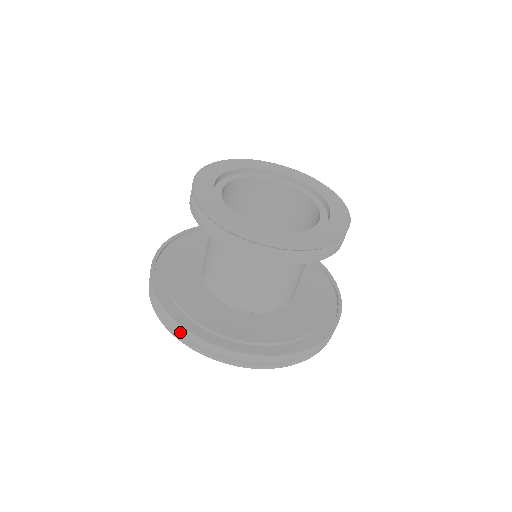
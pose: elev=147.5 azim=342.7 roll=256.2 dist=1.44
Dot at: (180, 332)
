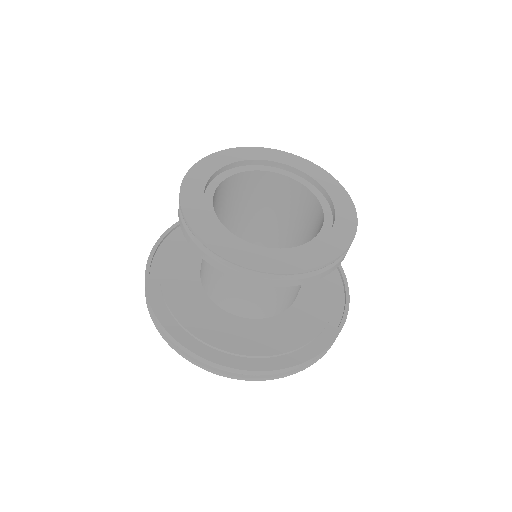
Dot at: (151, 311)
